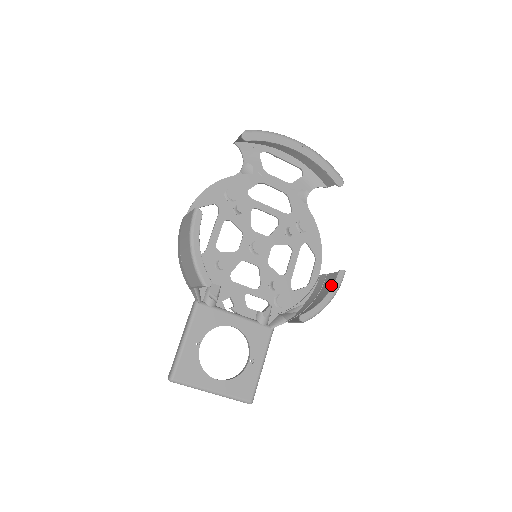
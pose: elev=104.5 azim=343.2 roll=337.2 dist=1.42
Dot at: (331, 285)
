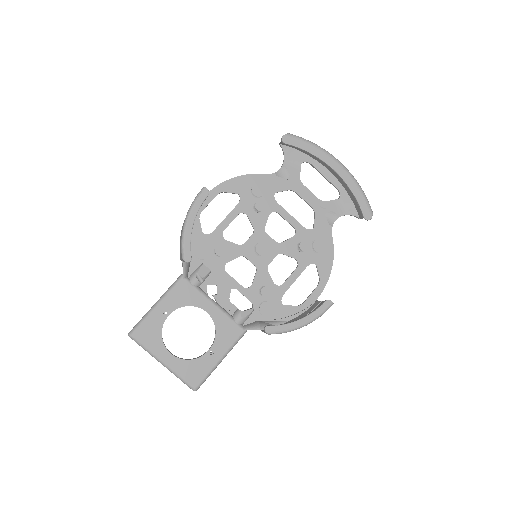
Dot at: occluded
